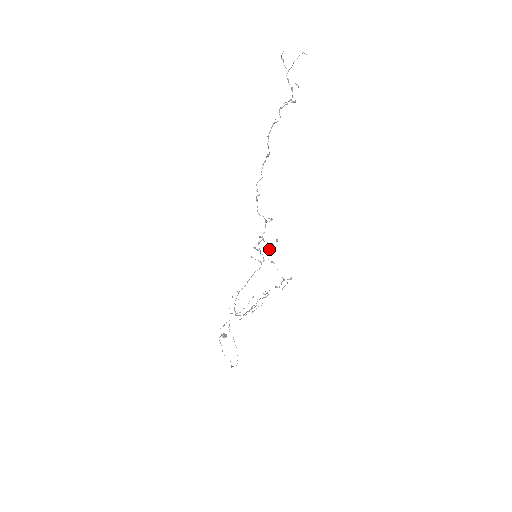
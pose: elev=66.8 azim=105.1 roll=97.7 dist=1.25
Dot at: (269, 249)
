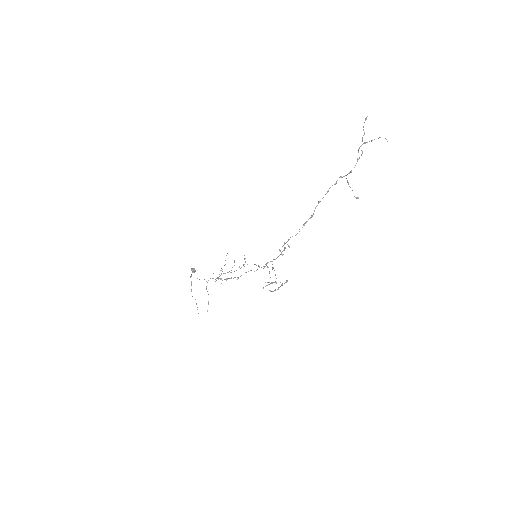
Dot at: (278, 288)
